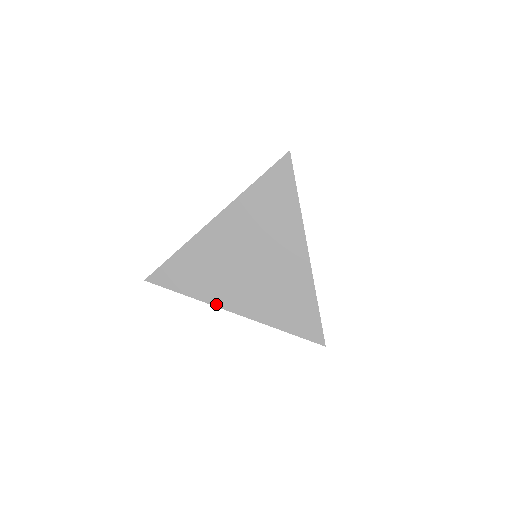
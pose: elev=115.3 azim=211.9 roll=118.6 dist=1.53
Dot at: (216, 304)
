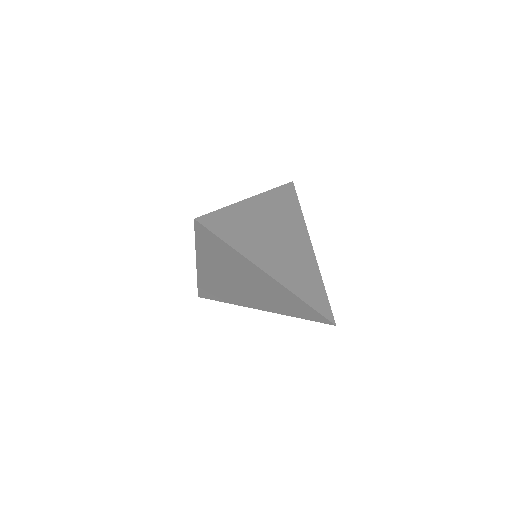
Dot at: (256, 264)
